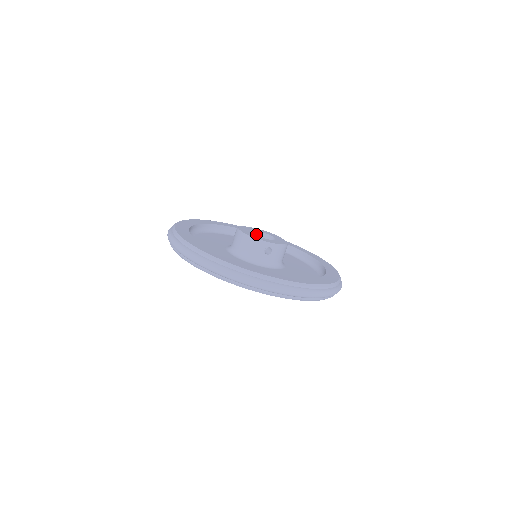
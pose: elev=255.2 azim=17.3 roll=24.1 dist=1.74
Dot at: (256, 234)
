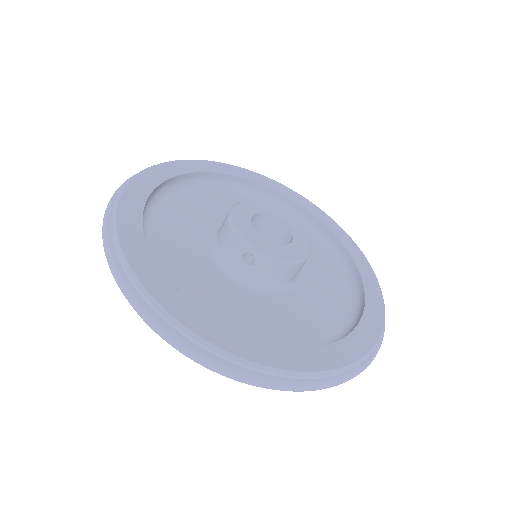
Dot at: (275, 222)
